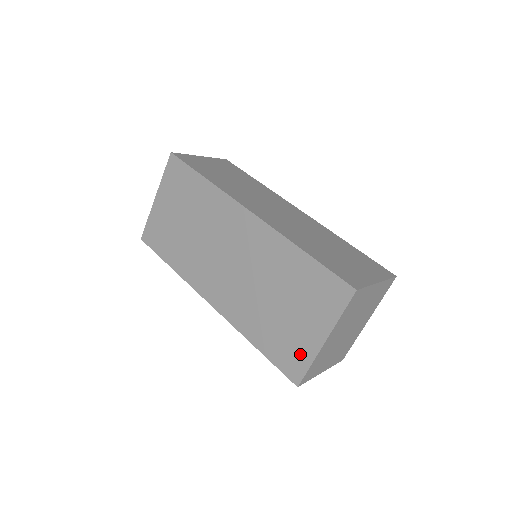
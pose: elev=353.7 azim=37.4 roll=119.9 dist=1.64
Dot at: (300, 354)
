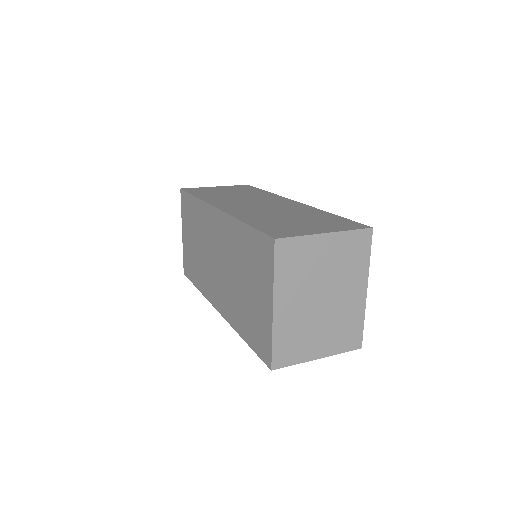
Dot at: (264, 332)
